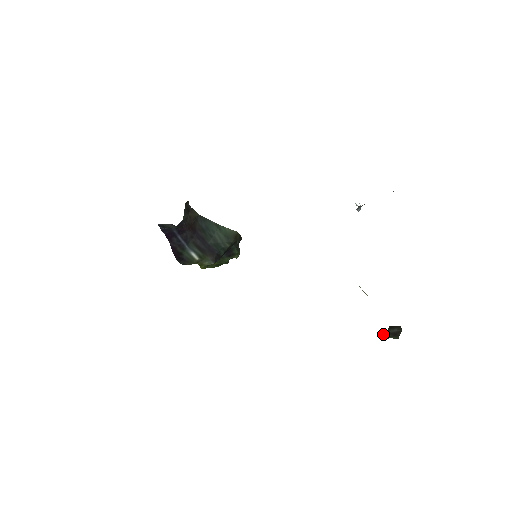
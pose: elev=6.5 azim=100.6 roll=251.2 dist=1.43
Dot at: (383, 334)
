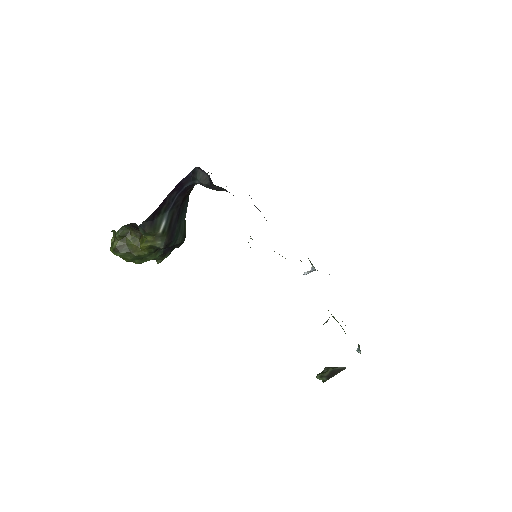
Dot at: occluded
